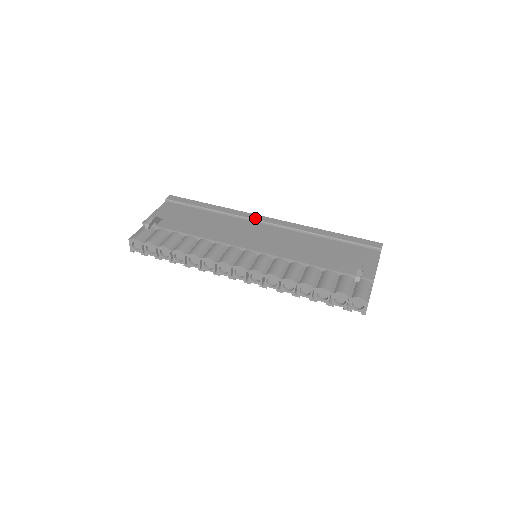
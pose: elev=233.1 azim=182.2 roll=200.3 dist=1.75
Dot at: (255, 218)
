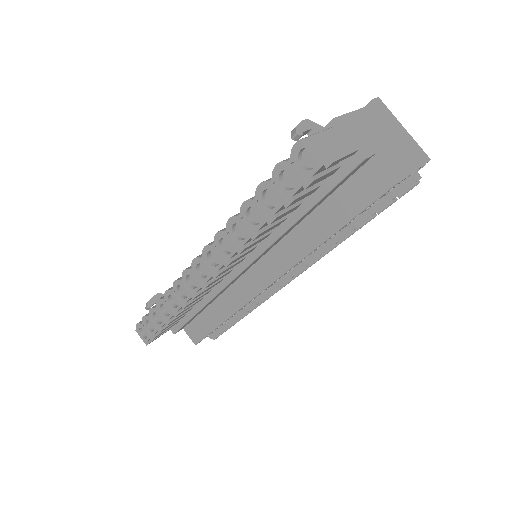
Dot at: occluded
